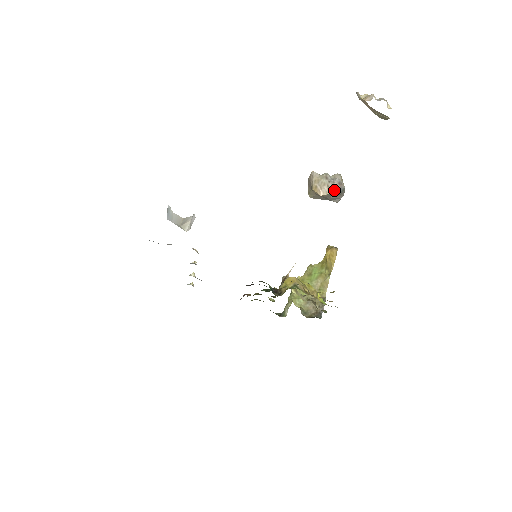
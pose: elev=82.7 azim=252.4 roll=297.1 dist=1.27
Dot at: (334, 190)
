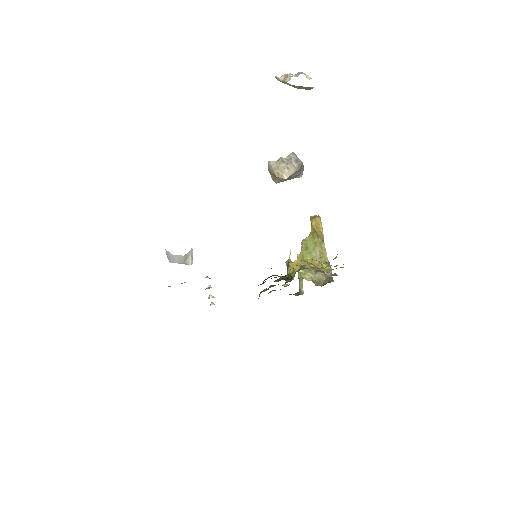
Dot at: (294, 169)
